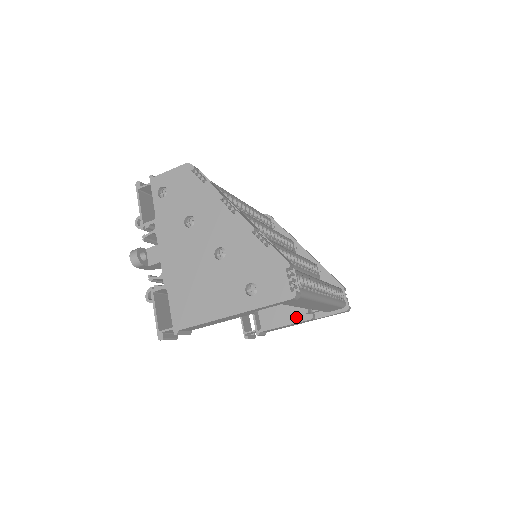
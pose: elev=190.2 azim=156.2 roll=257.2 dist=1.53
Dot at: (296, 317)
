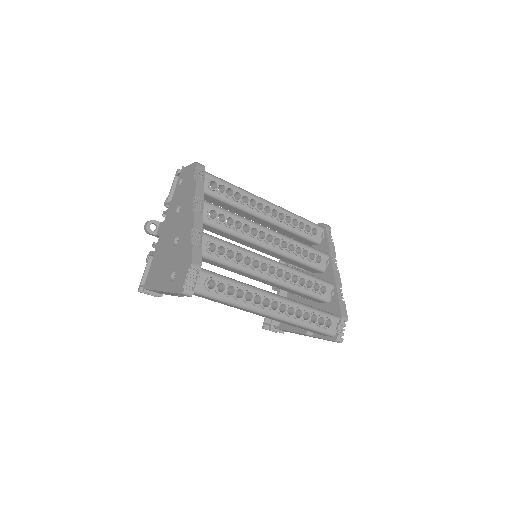
Dot at: occluded
